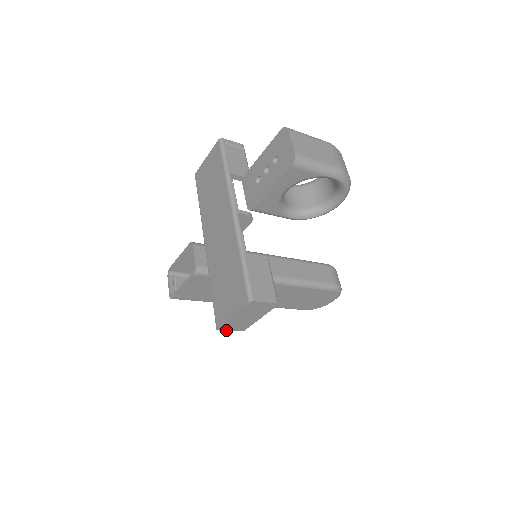
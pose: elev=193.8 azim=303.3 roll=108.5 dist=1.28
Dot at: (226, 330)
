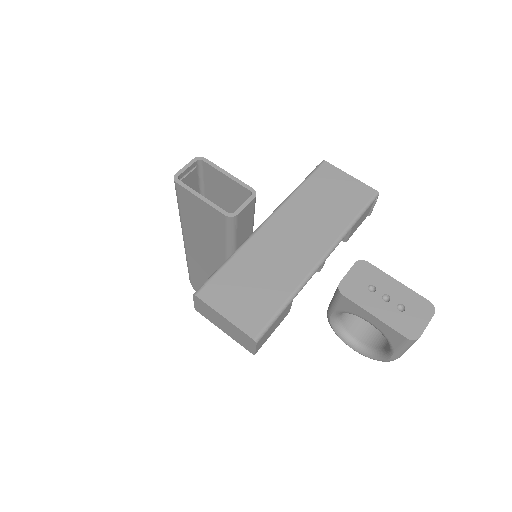
Dot at: (194, 300)
